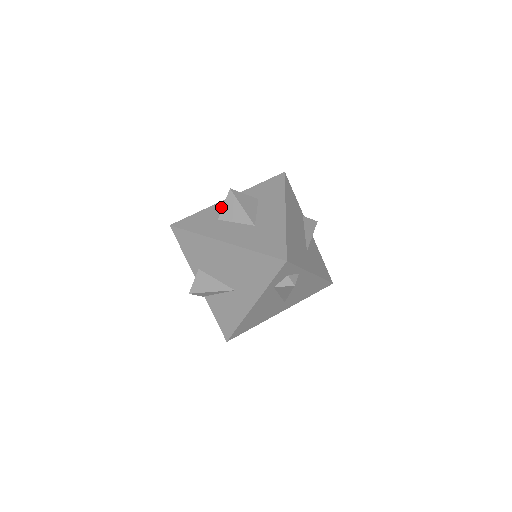
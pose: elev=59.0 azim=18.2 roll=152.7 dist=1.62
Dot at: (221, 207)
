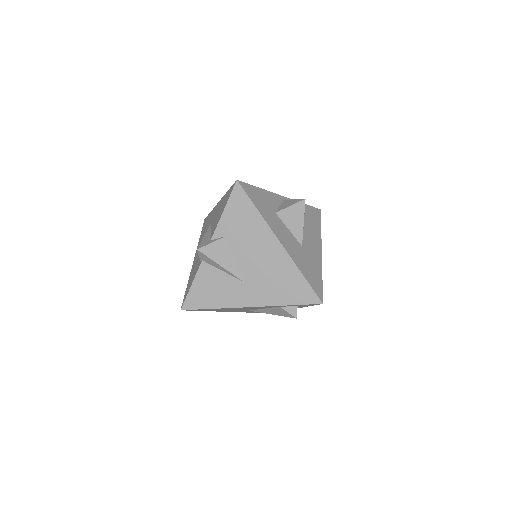
Dot at: (278, 201)
